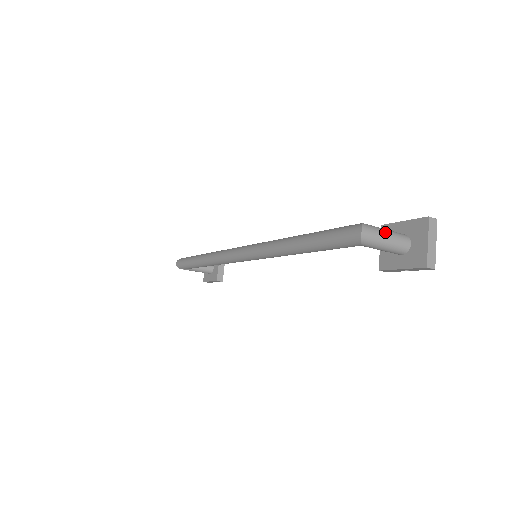
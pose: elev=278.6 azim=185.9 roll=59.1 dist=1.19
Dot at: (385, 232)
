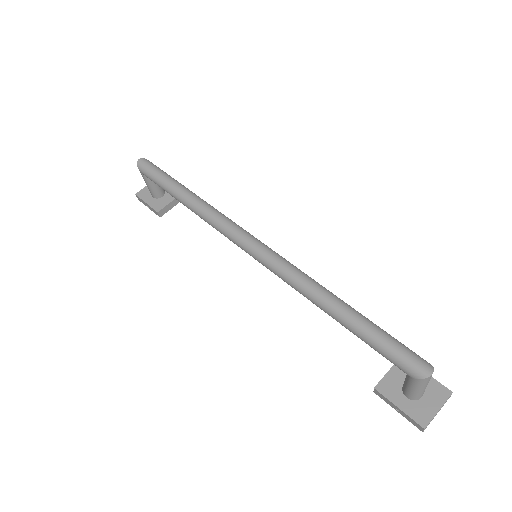
Dot at: occluded
